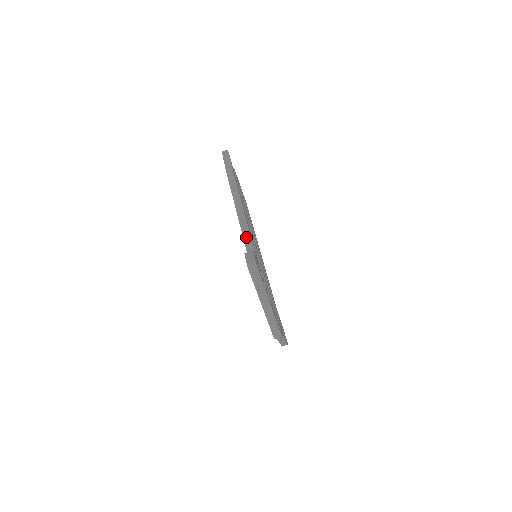
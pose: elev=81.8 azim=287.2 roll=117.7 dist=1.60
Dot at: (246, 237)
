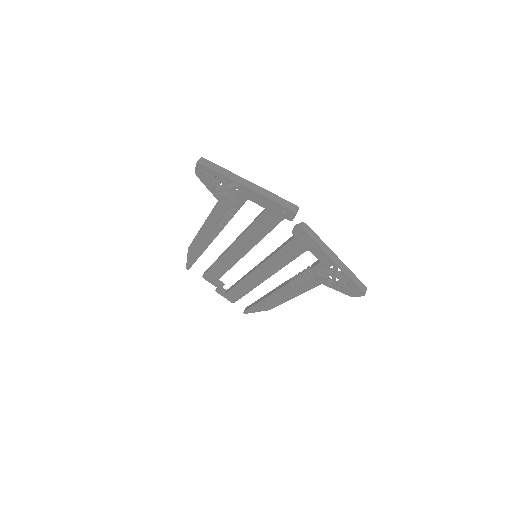
Dot at: (211, 211)
